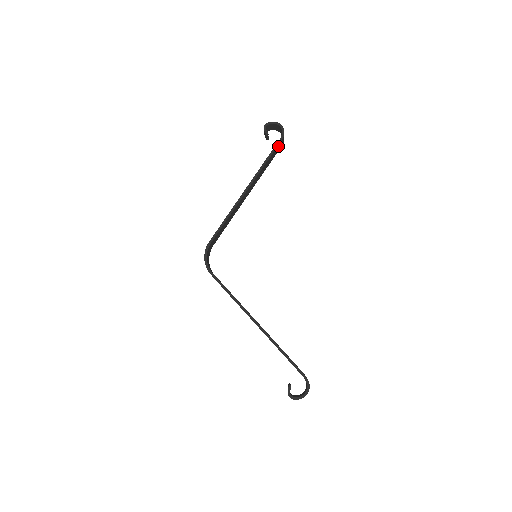
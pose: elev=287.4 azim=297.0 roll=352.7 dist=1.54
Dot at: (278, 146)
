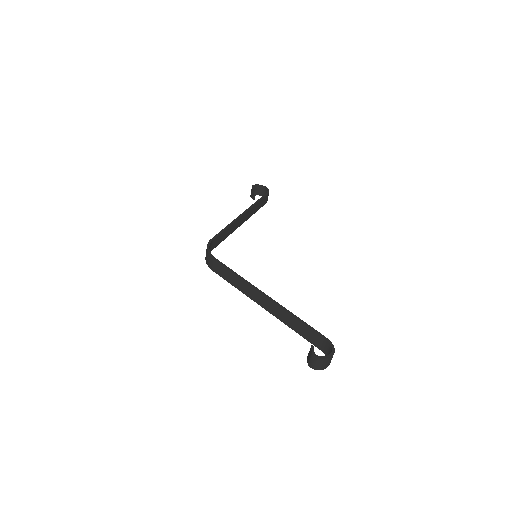
Dot at: (265, 198)
